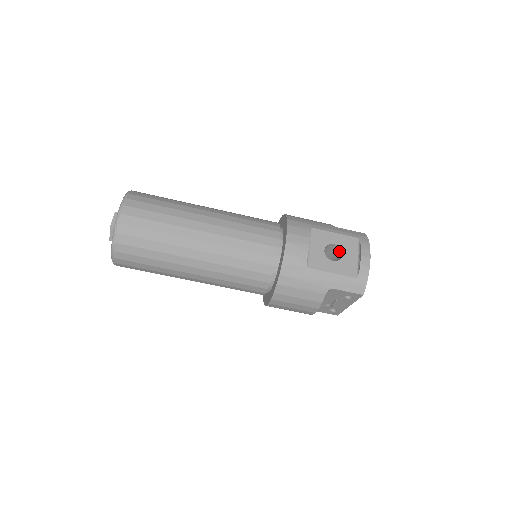
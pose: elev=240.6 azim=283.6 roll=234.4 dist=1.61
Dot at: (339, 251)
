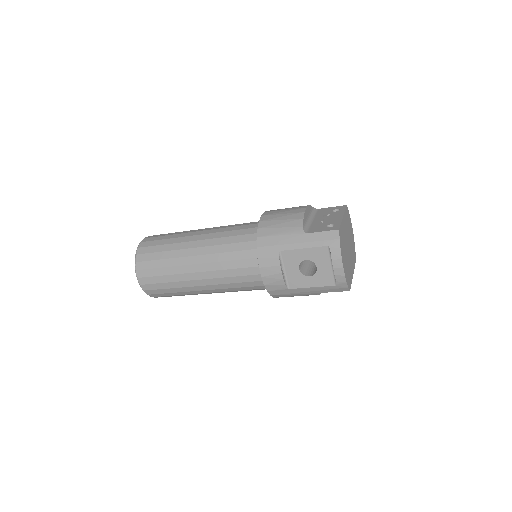
Dot at: (315, 261)
